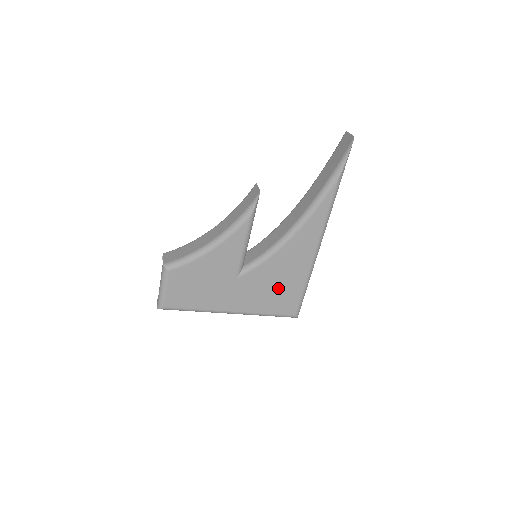
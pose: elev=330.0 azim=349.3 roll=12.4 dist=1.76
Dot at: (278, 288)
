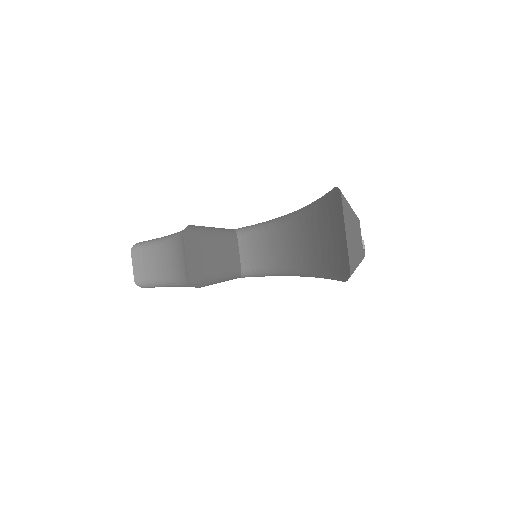
Dot at: occluded
